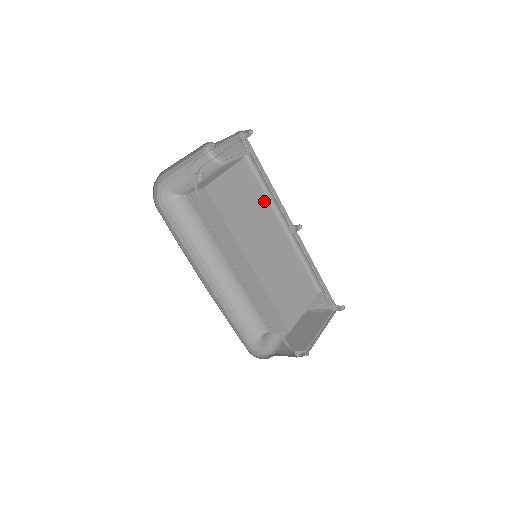
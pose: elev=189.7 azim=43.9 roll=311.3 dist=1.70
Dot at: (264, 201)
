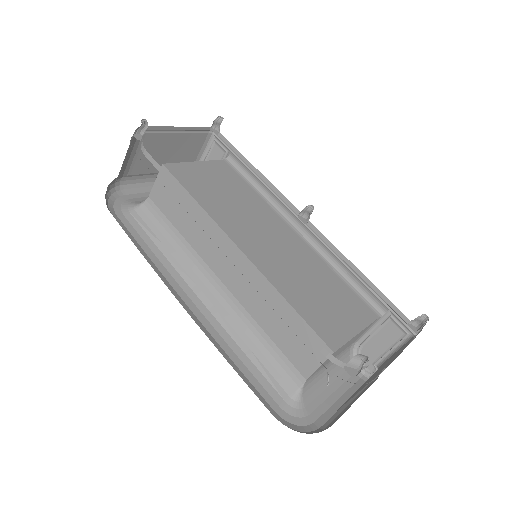
Dot at: (259, 199)
